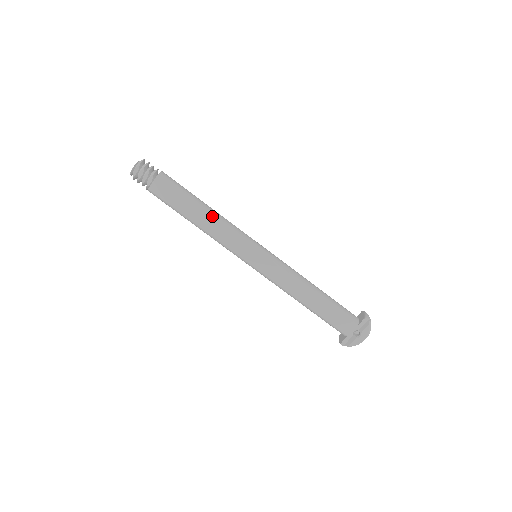
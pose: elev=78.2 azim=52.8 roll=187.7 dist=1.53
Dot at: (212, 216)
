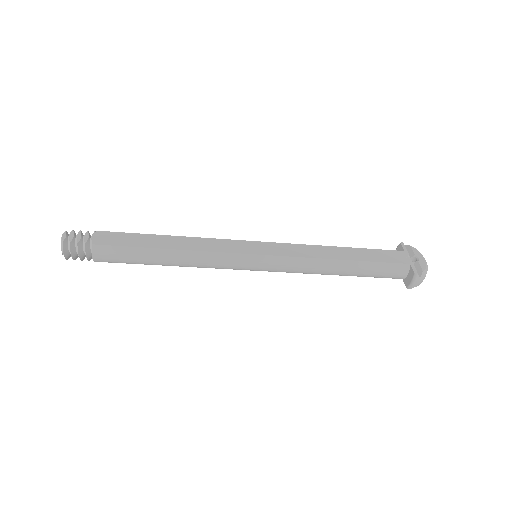
Dot at: occluded
